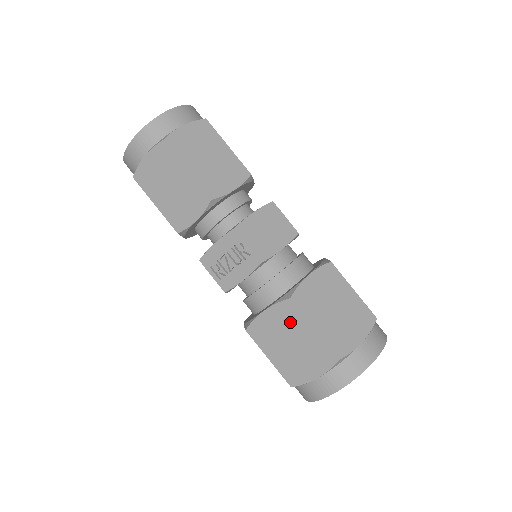
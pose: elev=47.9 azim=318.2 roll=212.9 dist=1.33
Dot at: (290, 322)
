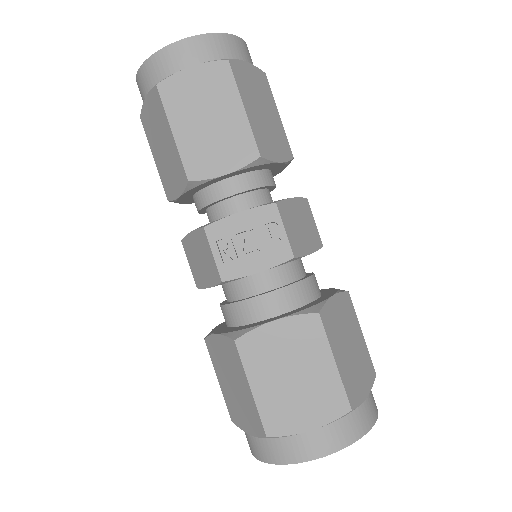
Dot at: (305, 344)
